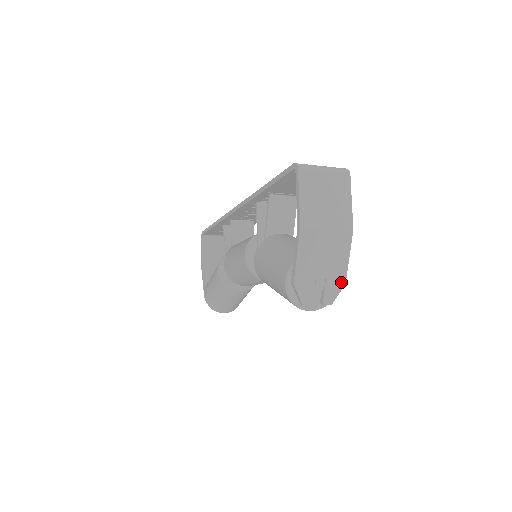
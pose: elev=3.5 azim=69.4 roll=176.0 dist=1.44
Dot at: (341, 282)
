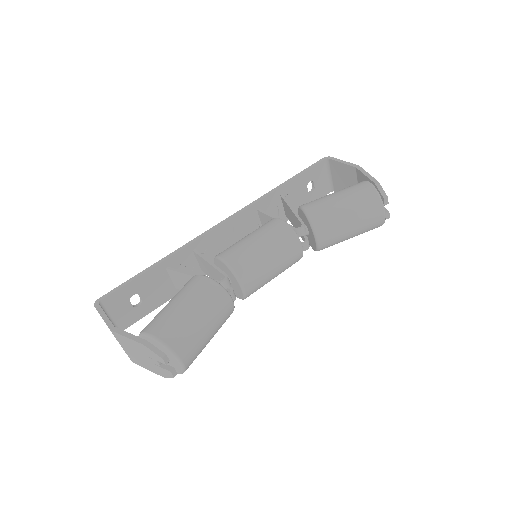
Dot at: occluded
